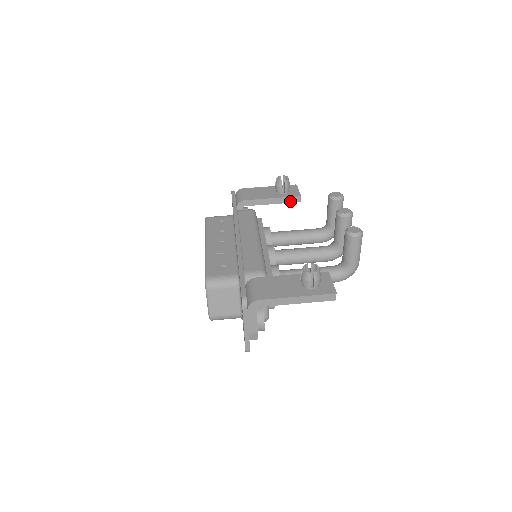
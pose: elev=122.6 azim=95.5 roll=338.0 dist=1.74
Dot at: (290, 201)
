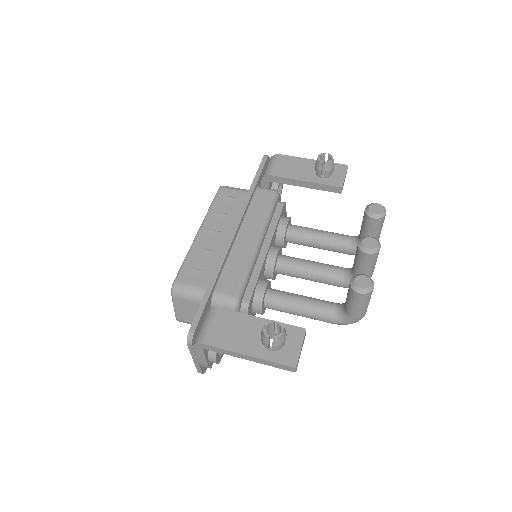
Dot at: (328, 189)
